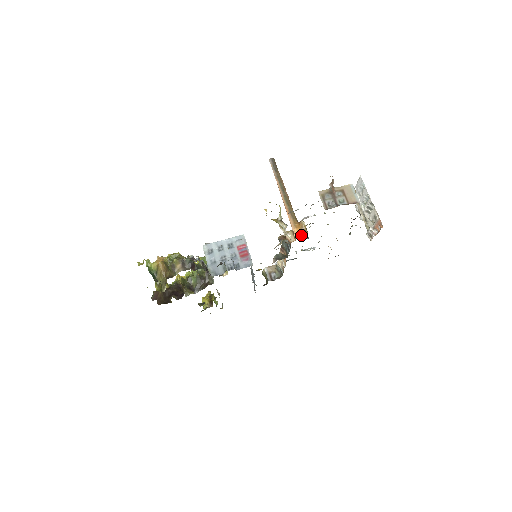
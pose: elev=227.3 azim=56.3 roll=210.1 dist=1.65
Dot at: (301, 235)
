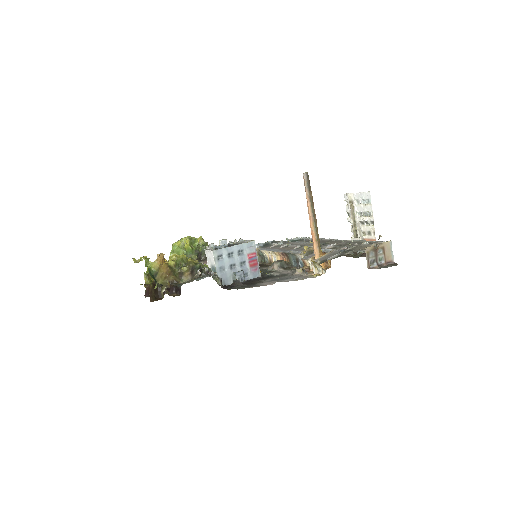
Dot at: (324, 268)
